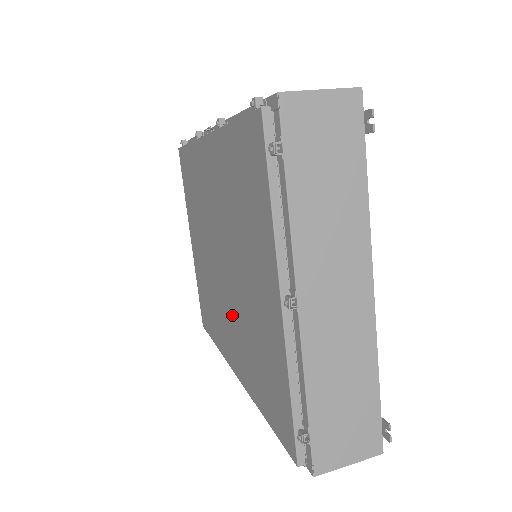
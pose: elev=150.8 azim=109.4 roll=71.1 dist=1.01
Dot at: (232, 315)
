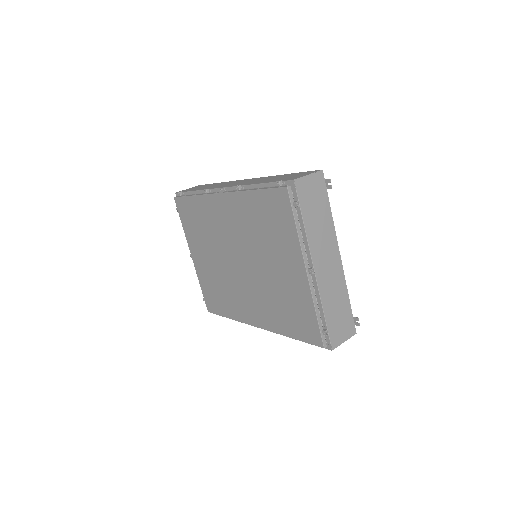
Dot at: (254, 292)
